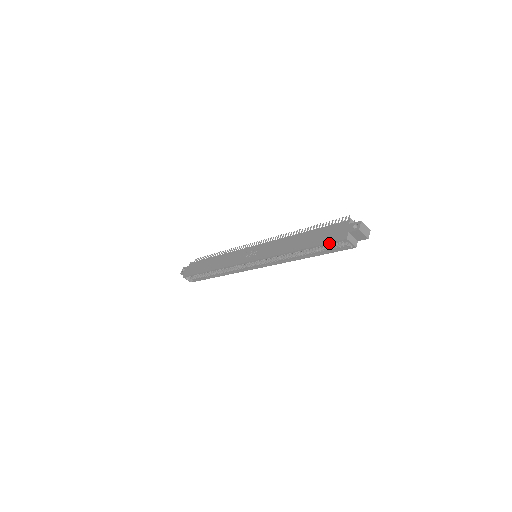
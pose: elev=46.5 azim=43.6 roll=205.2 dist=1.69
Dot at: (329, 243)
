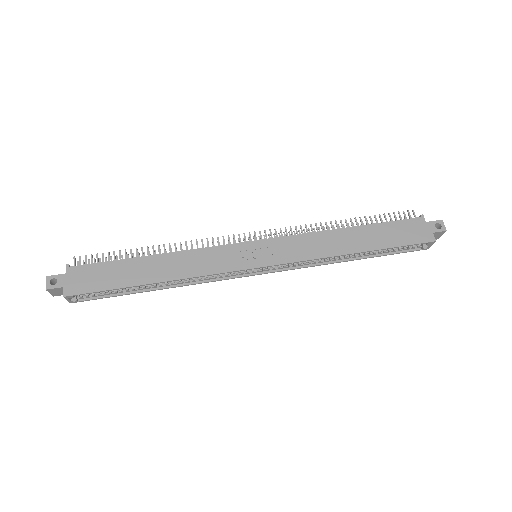
Dot at: (411, 245)
